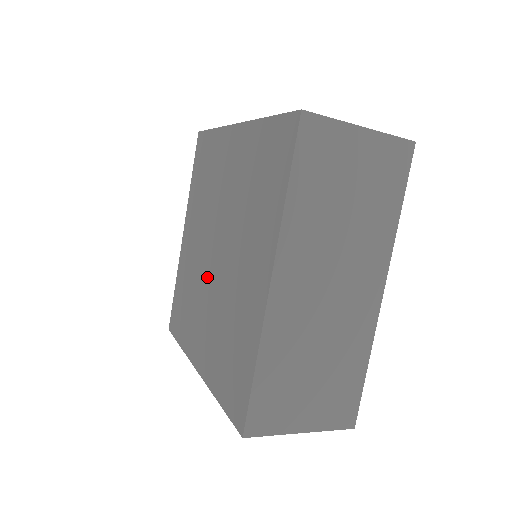
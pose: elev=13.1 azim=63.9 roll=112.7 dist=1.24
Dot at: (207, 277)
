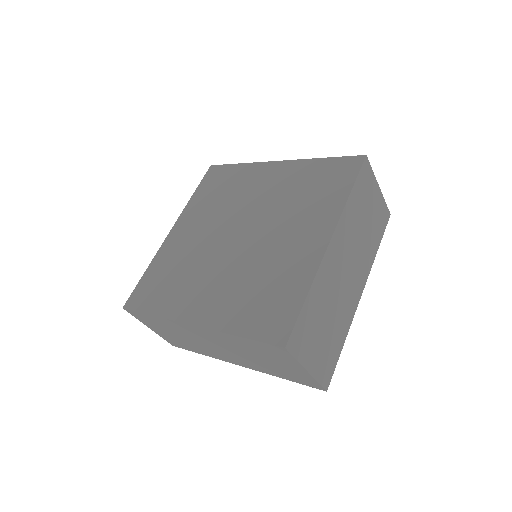
Dot at: (221, 253)
